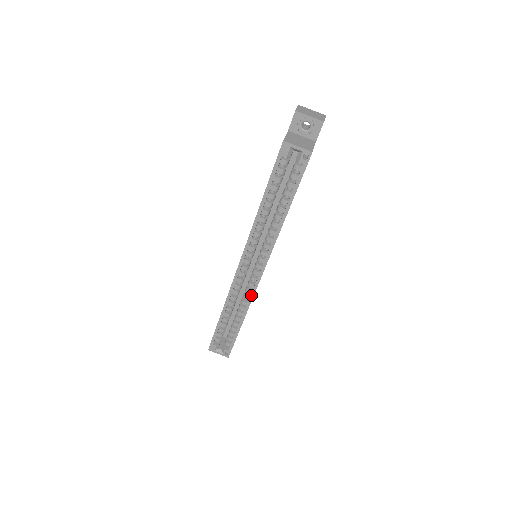
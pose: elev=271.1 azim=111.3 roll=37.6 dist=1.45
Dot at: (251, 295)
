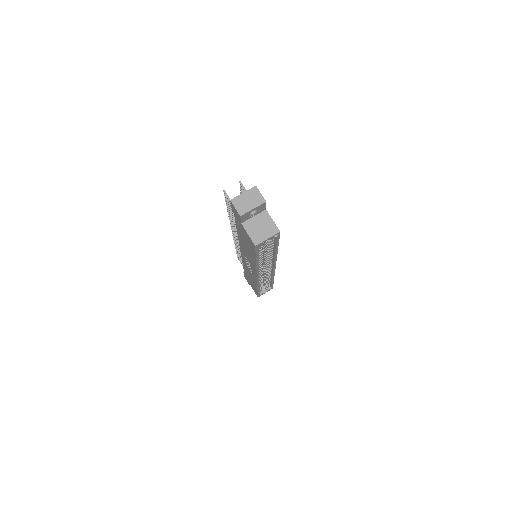
Dot at: (273, 274)
